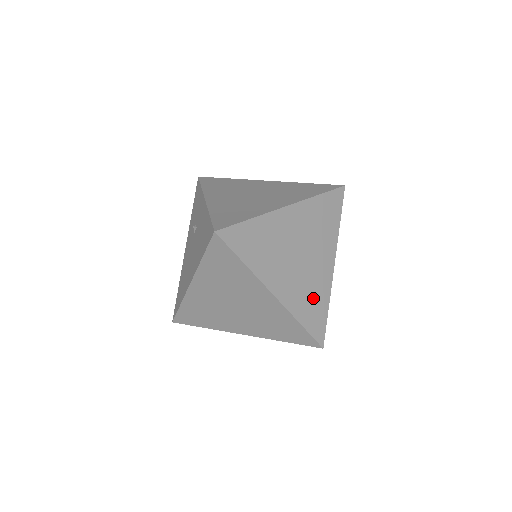
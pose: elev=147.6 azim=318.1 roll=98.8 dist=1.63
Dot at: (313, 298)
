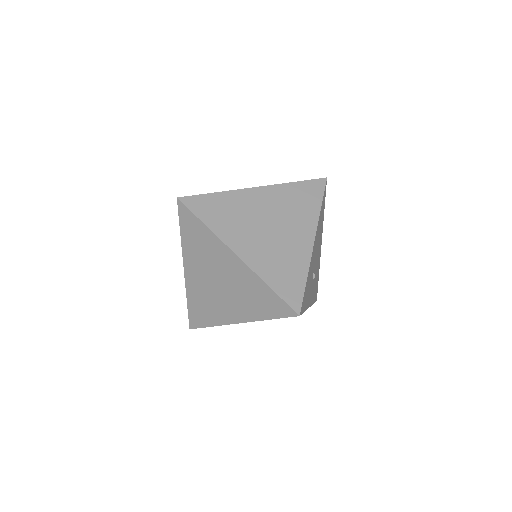
Dot at: (286, 265)
